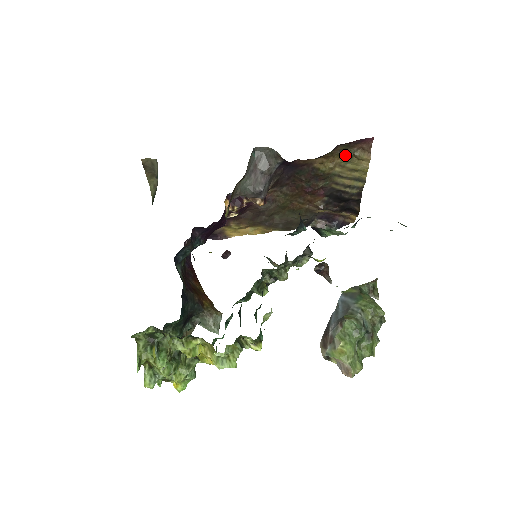
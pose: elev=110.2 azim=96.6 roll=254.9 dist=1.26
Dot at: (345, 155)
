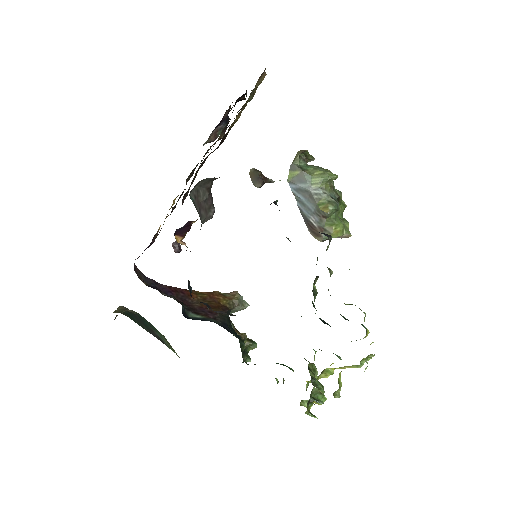
Dot at: (248, 98)
